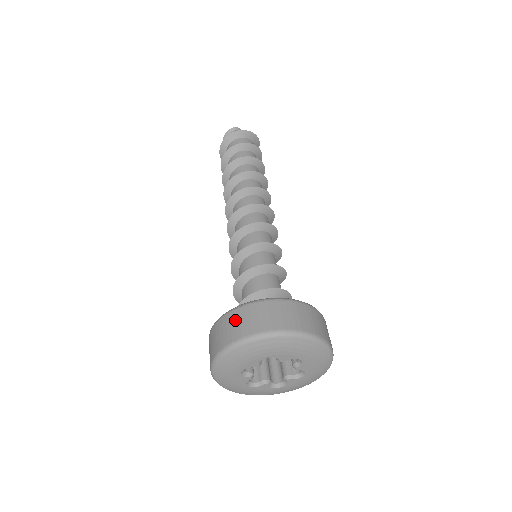
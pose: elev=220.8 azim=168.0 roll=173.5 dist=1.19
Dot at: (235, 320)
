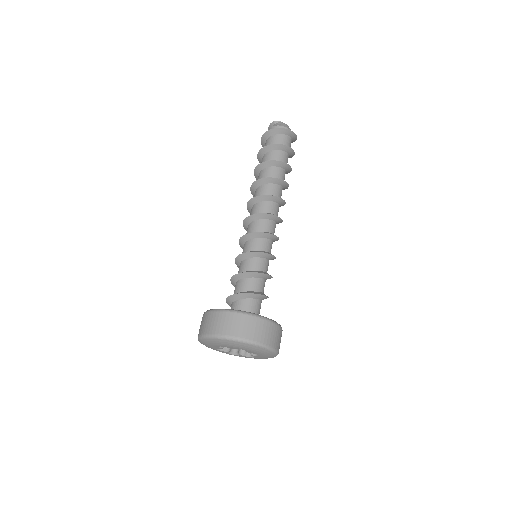
Dot at: (202, 321)
